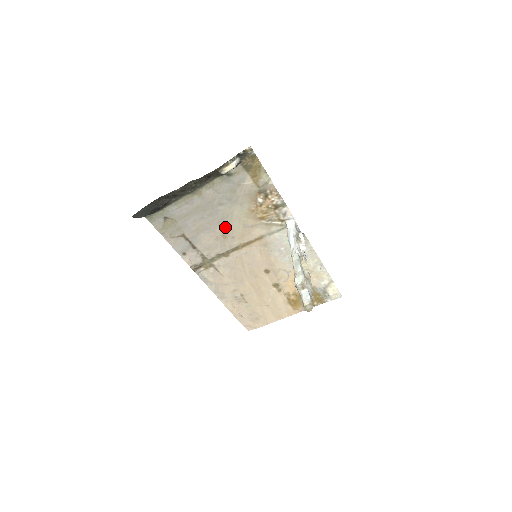
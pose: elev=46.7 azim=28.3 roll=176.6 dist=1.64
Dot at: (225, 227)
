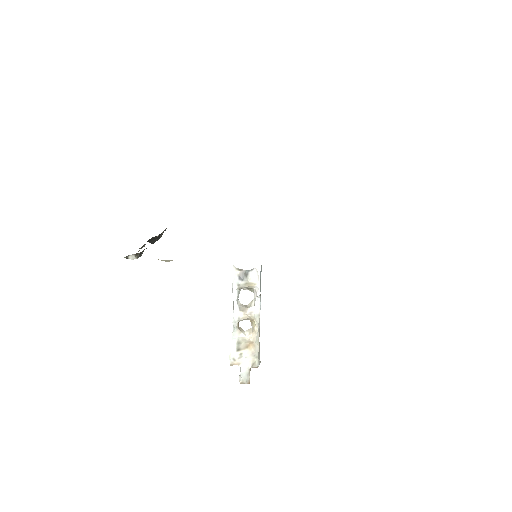
Dot at: occluded
